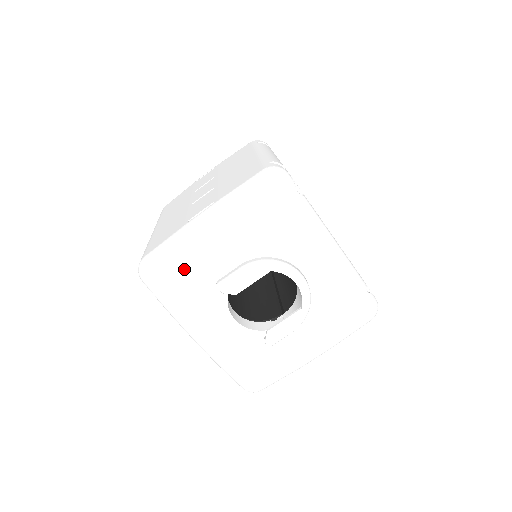
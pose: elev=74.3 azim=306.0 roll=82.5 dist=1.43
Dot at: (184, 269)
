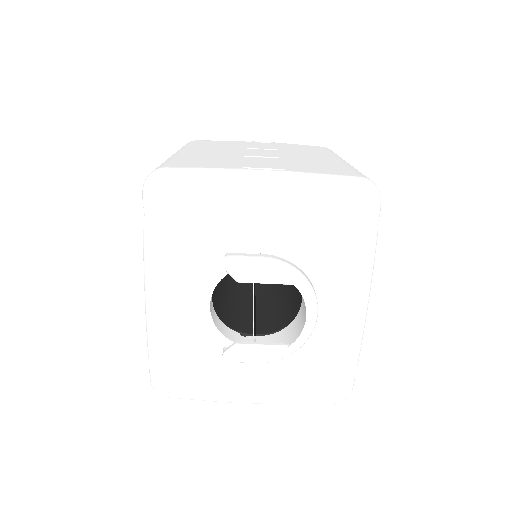
Dot at: (203, 213)
